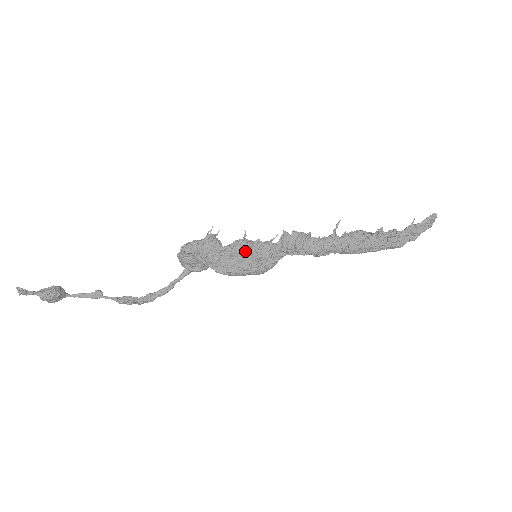
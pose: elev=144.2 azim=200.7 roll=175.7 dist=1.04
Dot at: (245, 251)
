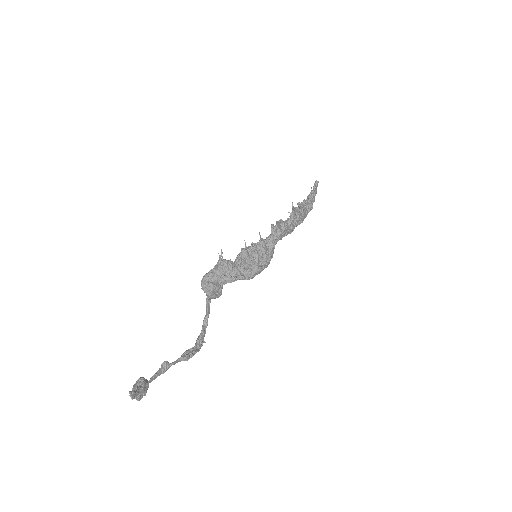
Dot at: (254, 254)
